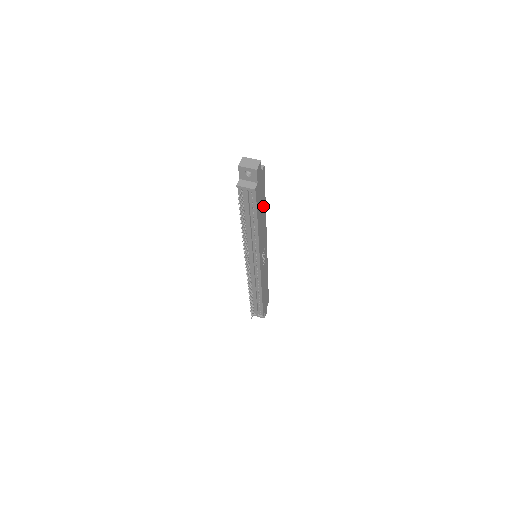
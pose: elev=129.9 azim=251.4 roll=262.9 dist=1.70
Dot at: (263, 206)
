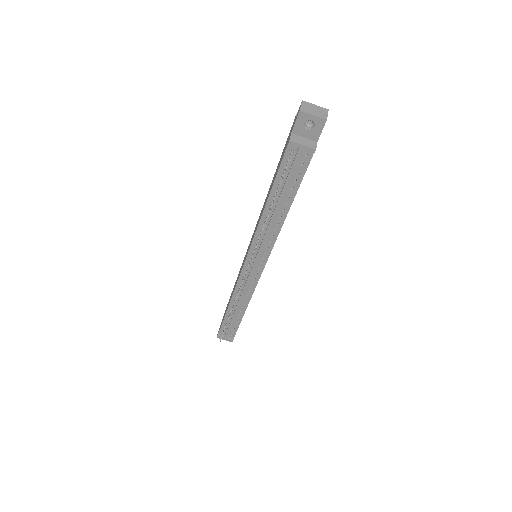
Dot at: occluded
